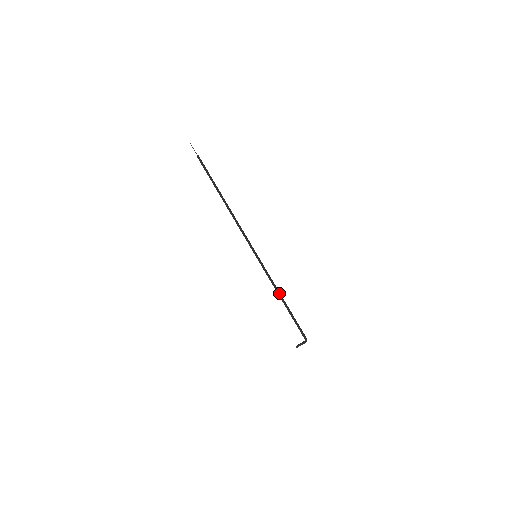
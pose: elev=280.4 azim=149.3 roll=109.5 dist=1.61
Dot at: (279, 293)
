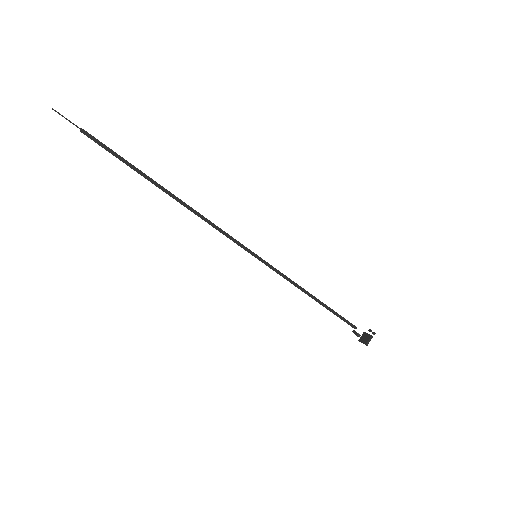
Dot at: (305, 290)
